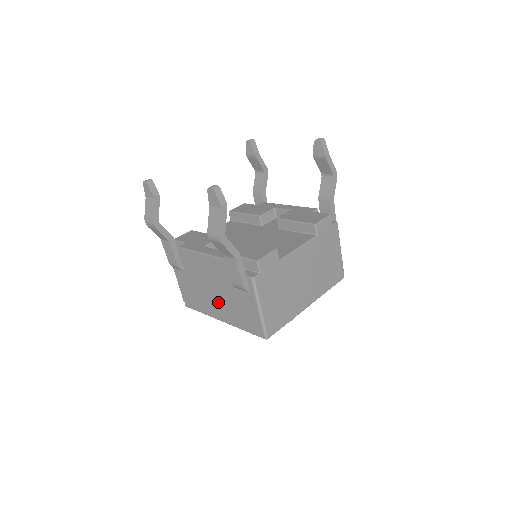
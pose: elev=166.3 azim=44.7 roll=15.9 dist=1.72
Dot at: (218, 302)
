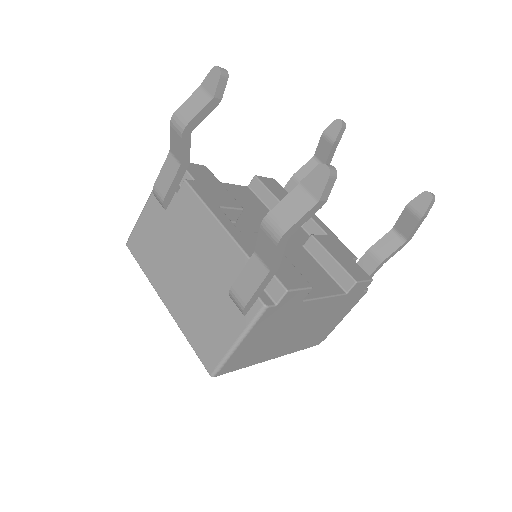
Dot at: (181, 283)
